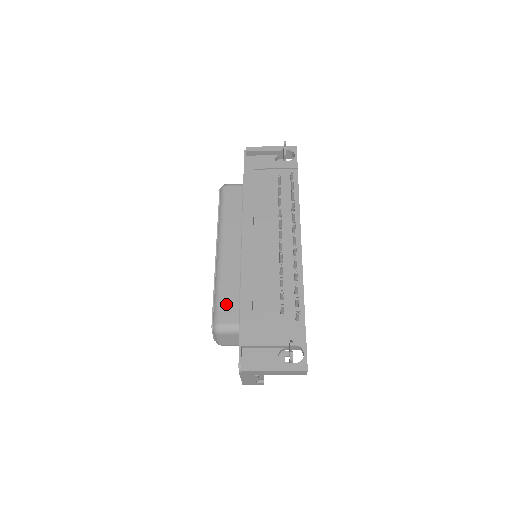
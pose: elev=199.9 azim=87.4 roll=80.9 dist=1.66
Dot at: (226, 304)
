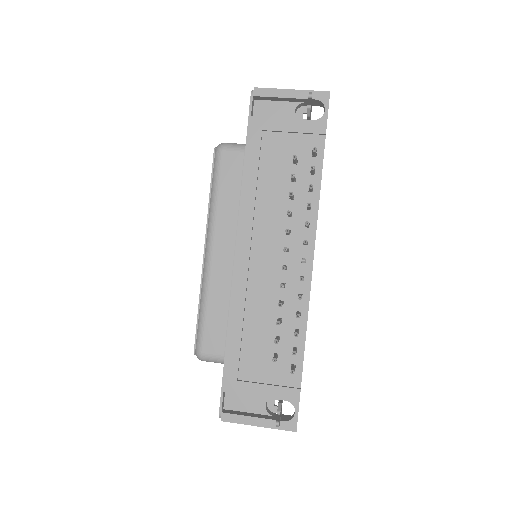
Dot at: (211, 329)
